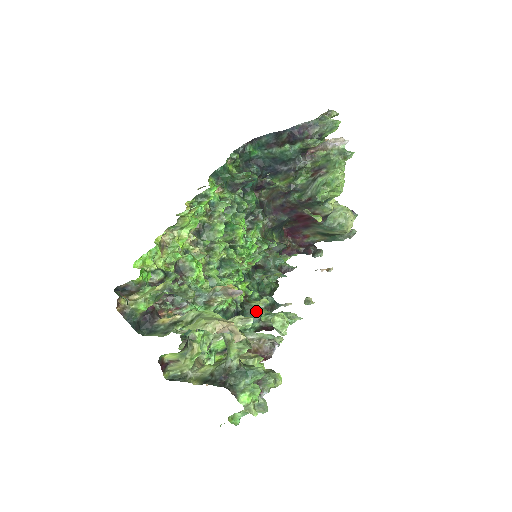
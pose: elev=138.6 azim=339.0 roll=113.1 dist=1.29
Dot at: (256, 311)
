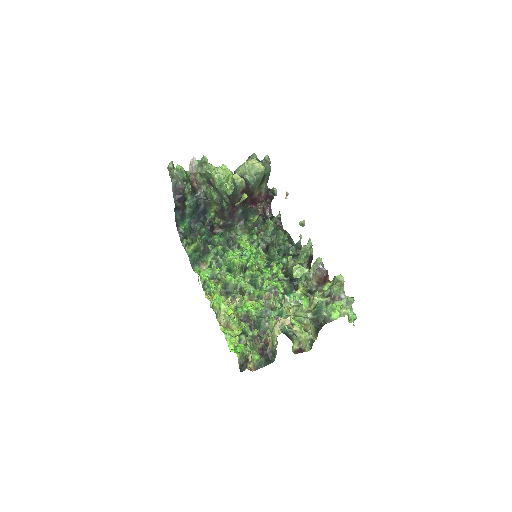
Dot at: occluded
